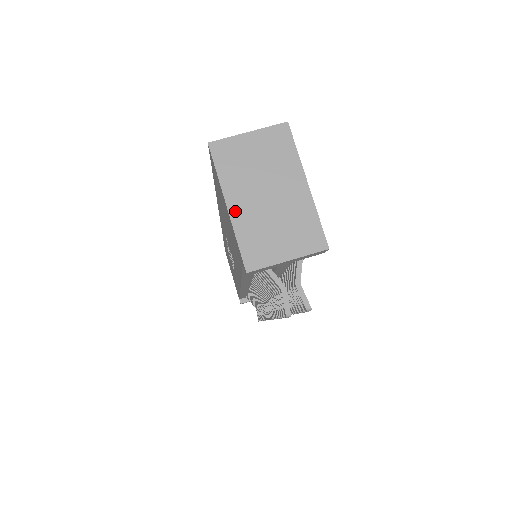
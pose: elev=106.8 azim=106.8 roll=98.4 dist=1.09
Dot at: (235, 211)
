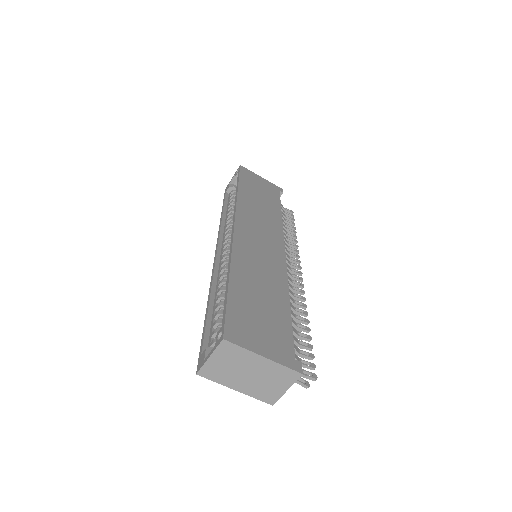
Dot at: (241, 390)
